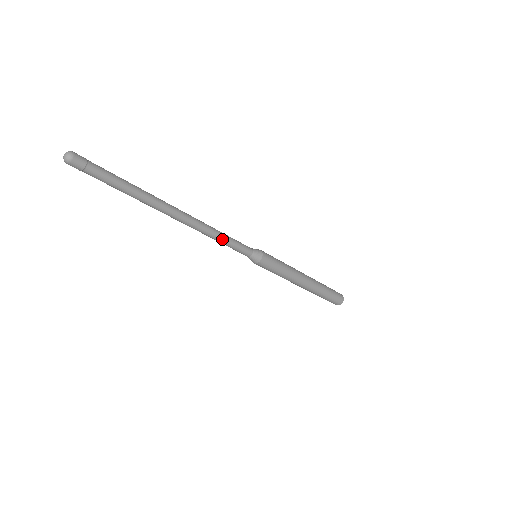
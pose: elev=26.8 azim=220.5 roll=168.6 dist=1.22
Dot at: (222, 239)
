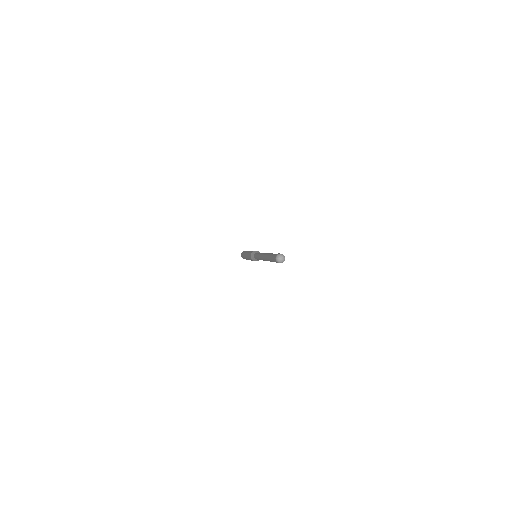
Dot at: occluded
